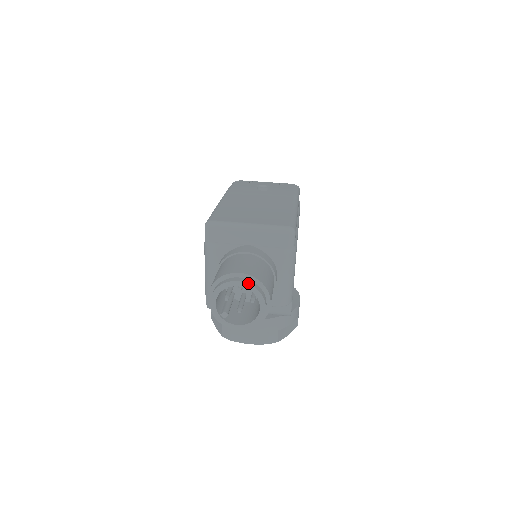
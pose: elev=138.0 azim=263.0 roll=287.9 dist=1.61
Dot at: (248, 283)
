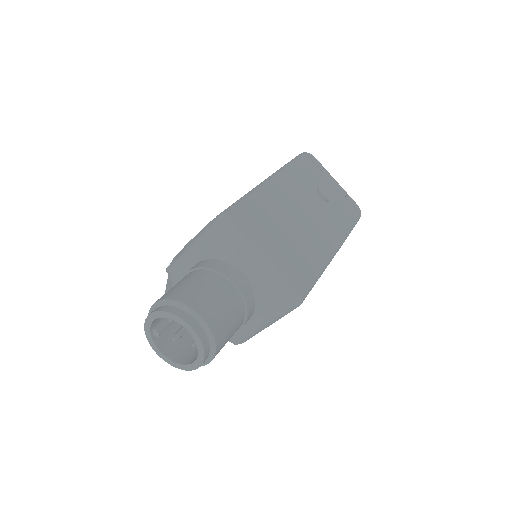
Dot at: (200, 337)
